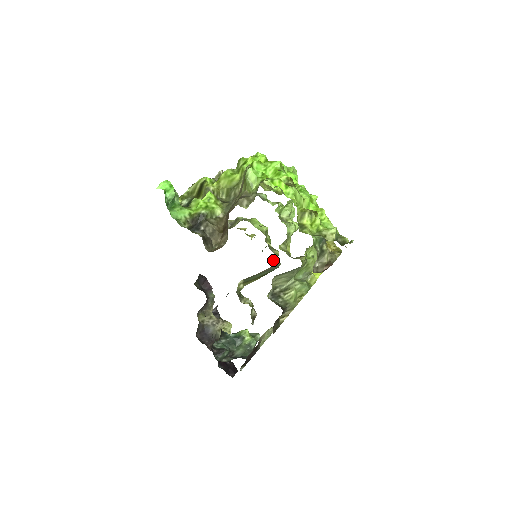
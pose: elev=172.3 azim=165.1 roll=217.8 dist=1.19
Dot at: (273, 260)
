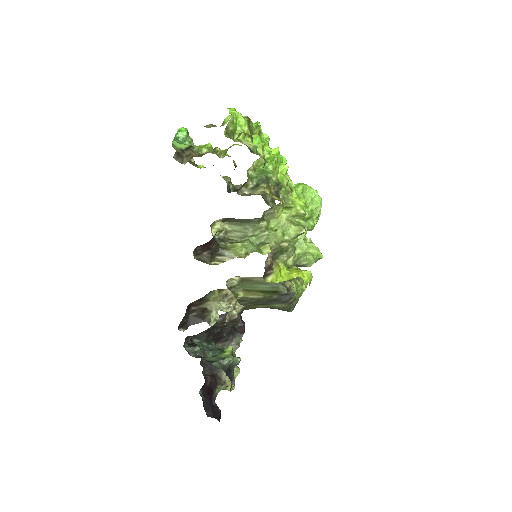
Dot at: (289, 296)
